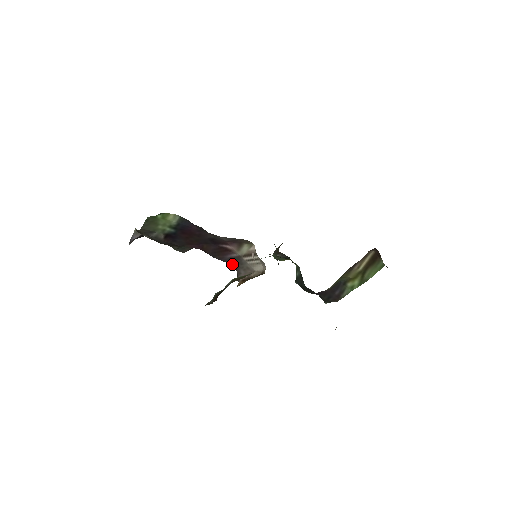
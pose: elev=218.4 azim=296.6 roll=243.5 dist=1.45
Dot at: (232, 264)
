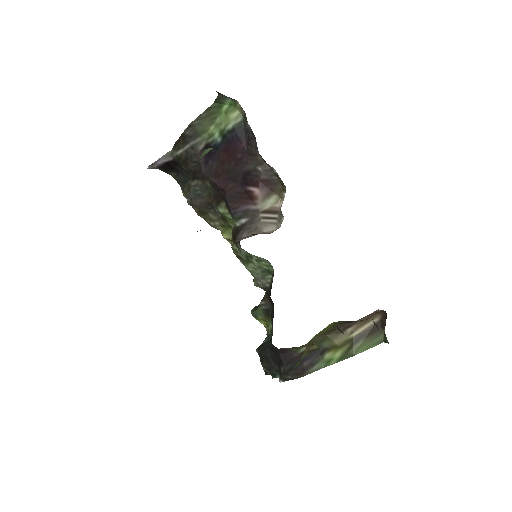
Dot at: (239, 225)
